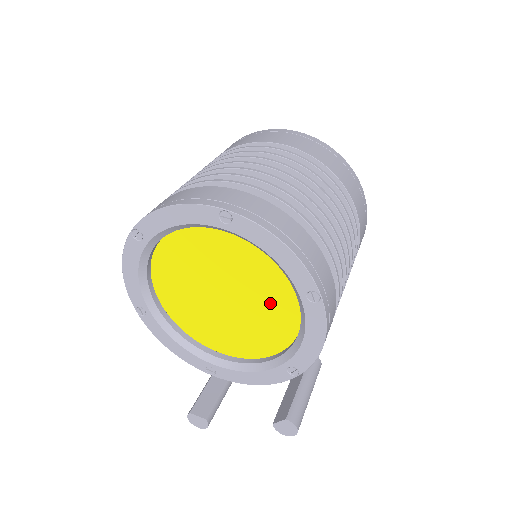
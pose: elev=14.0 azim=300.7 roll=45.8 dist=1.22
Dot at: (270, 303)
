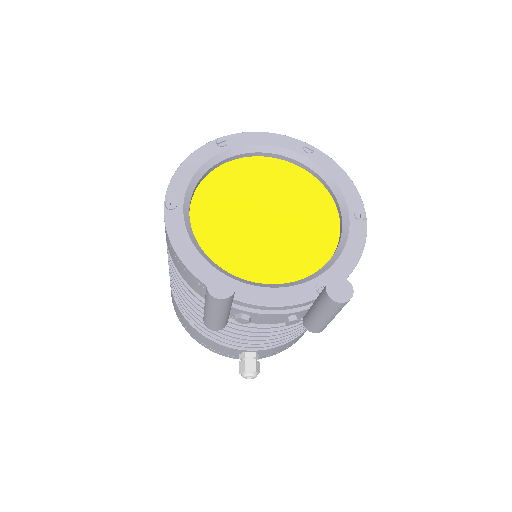
Dot at: (311, 229)
